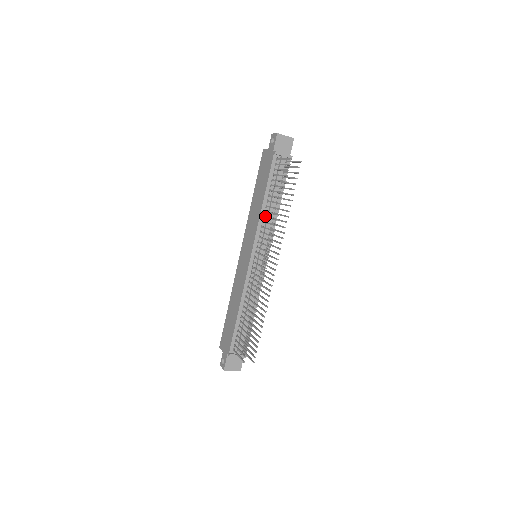
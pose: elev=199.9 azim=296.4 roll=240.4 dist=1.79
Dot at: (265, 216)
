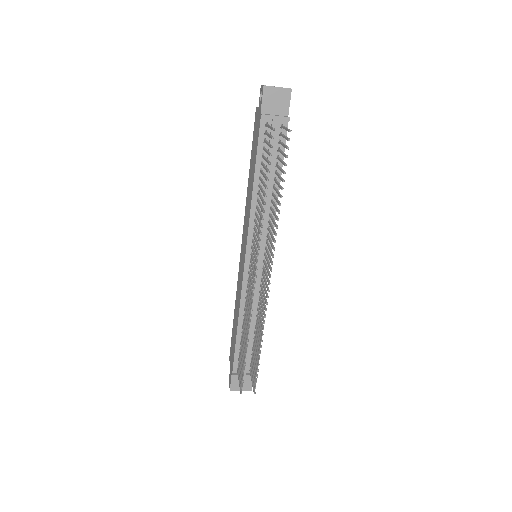
Dot at: (256, 207)
